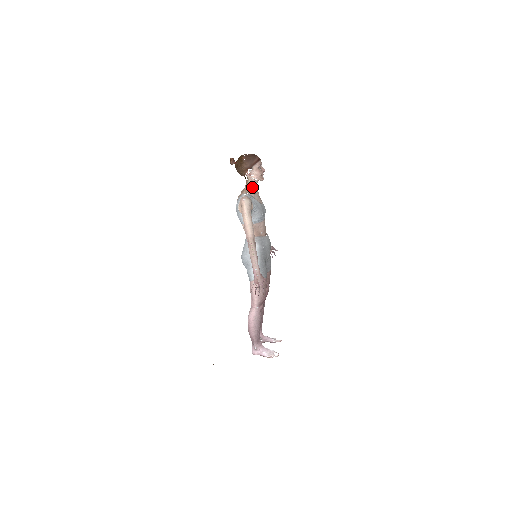
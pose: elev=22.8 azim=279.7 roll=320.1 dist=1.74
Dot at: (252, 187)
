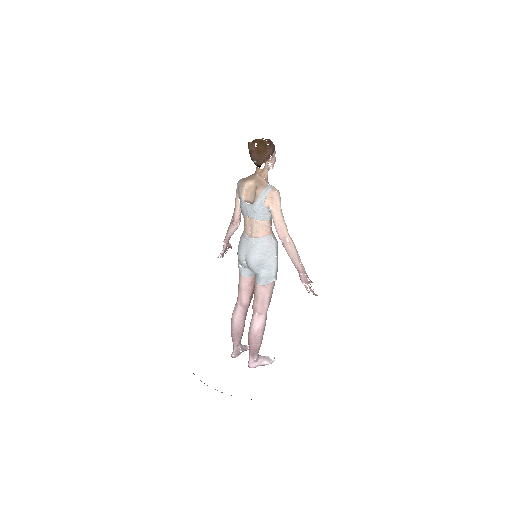
Dot at: occluded
